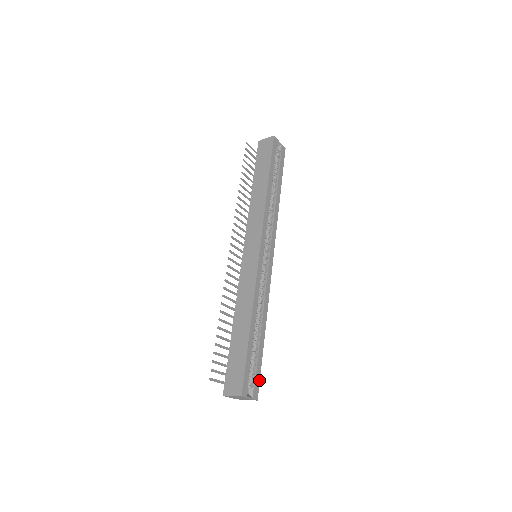
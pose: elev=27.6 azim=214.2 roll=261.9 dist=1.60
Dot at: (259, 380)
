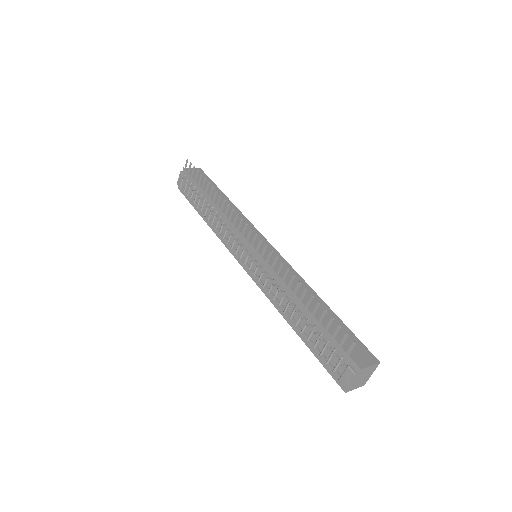
Dot at: occluded
